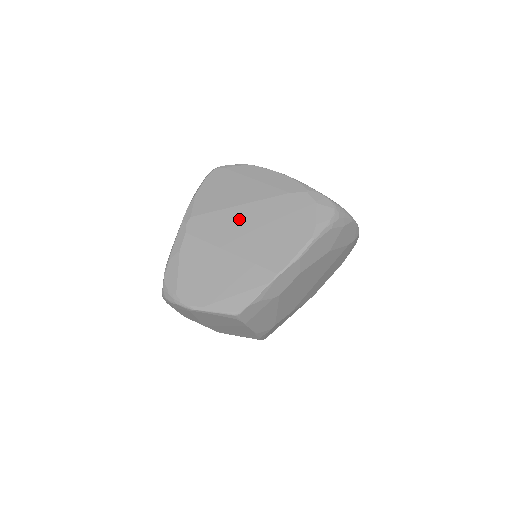
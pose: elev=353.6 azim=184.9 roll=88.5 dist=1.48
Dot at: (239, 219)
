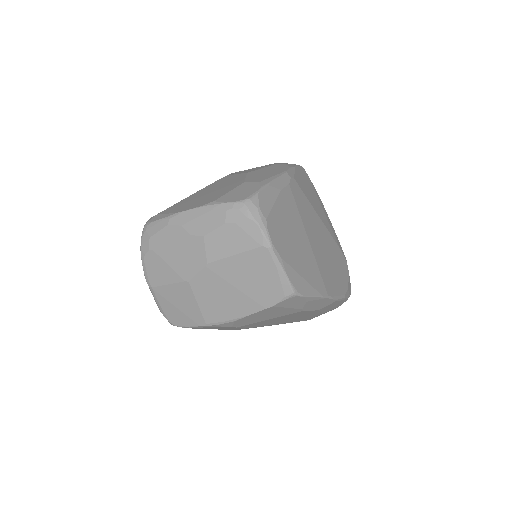
Dot at: (317, 225)
